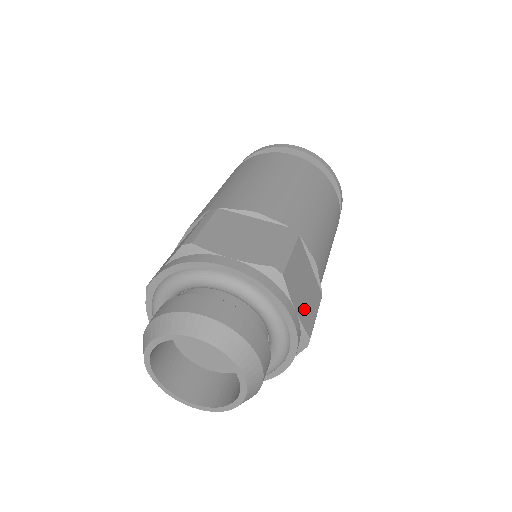
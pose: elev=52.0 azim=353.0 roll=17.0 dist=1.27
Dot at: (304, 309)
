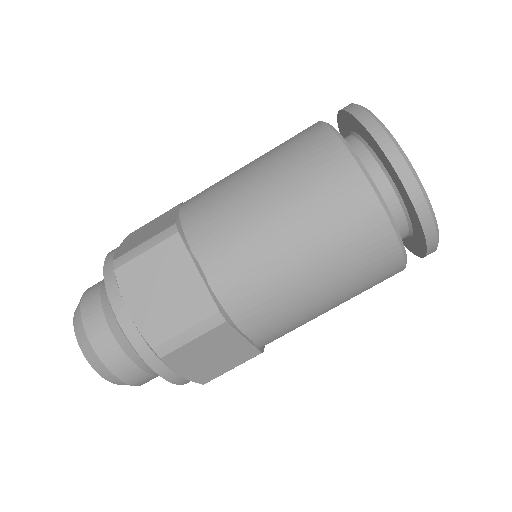
Dot at: (201, 370)
